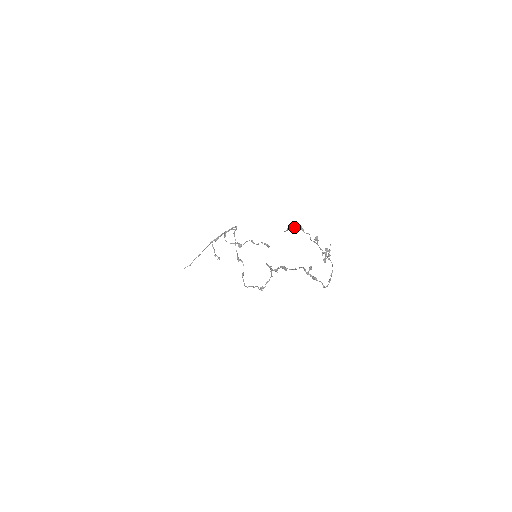
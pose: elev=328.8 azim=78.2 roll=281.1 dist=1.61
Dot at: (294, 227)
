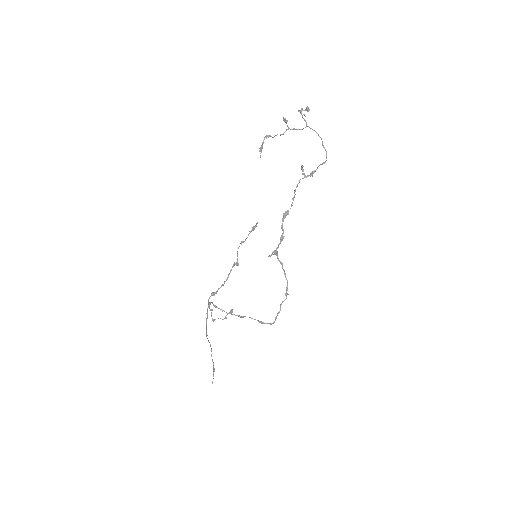
Dot at: (263, 143)
